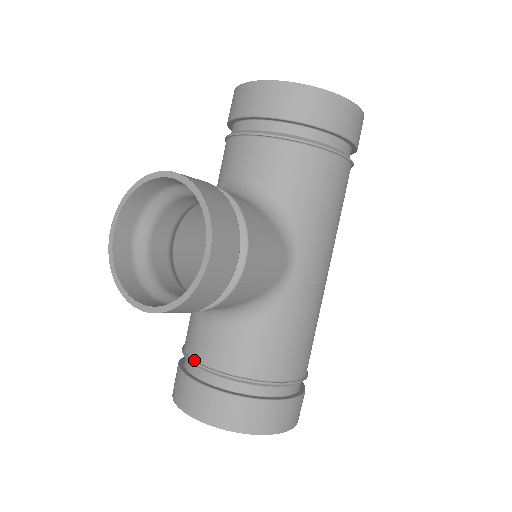
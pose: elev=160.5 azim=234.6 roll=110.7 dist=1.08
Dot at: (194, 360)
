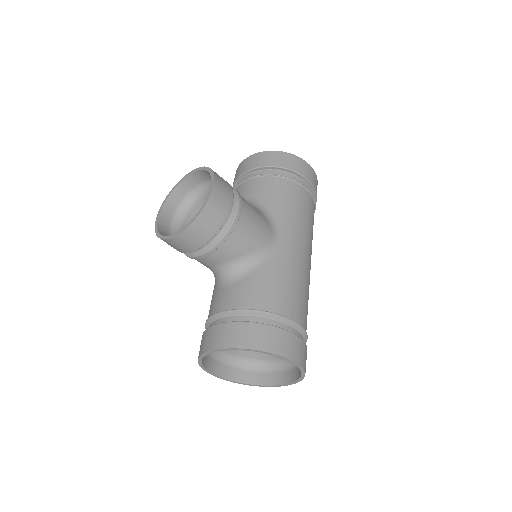
Dot at: (213, 315)
